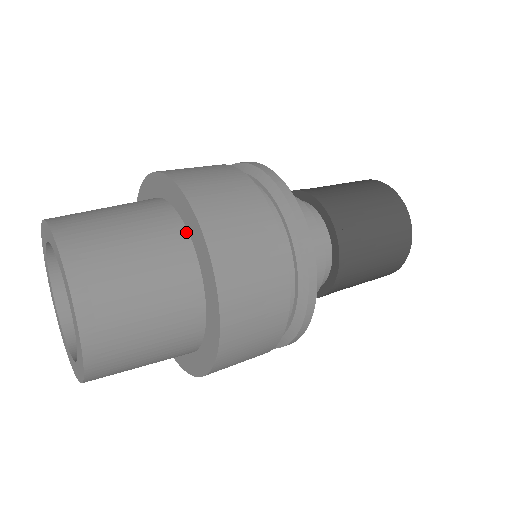
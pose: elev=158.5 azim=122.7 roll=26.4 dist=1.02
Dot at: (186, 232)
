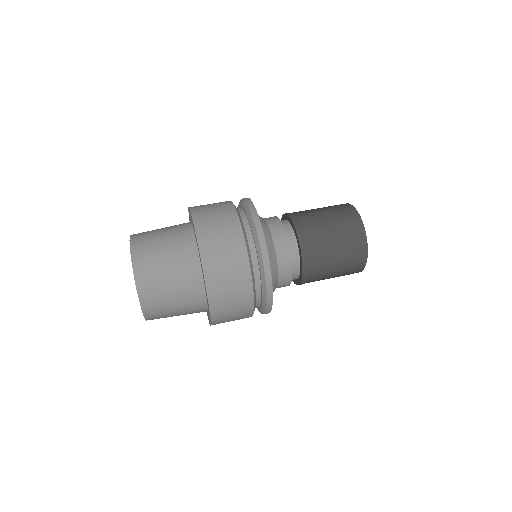
Dot at: (206, 299)
